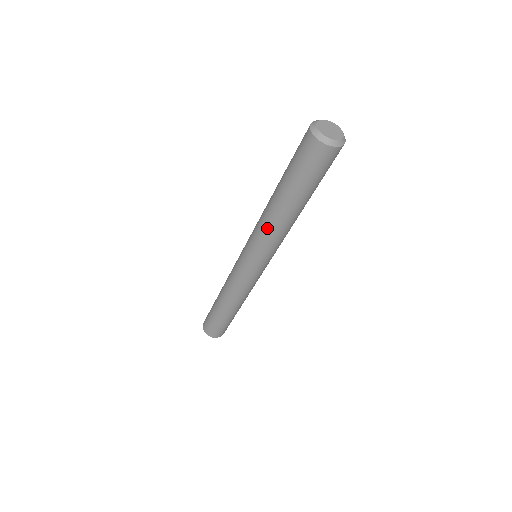
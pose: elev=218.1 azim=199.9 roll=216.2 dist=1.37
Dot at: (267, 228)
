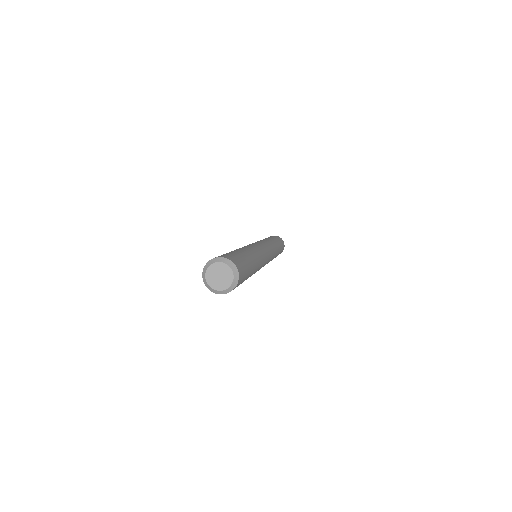
Dot at: occluded
